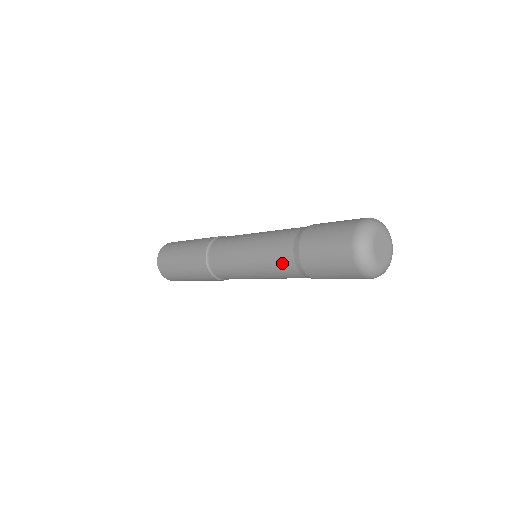
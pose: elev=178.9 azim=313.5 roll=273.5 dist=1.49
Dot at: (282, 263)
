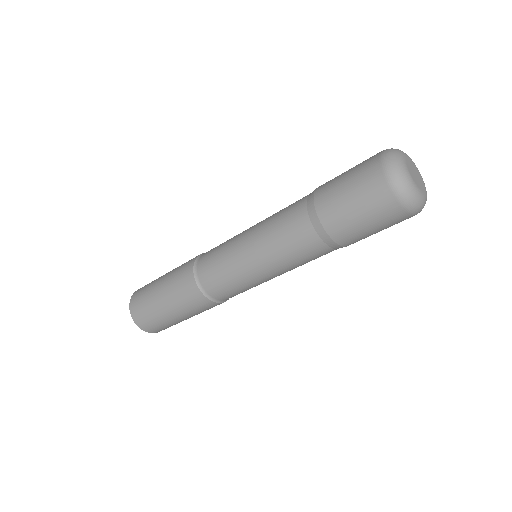
Dot at: (317, 257)
